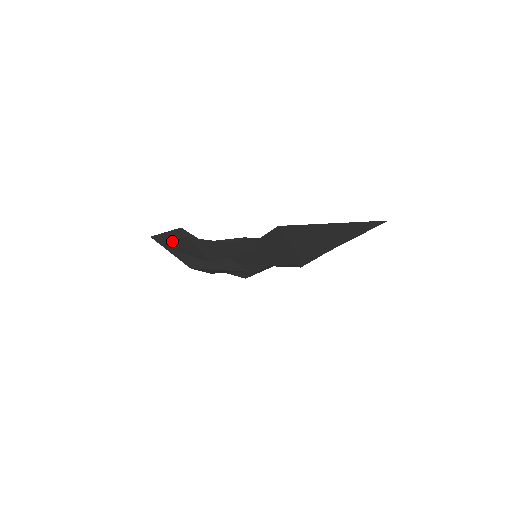
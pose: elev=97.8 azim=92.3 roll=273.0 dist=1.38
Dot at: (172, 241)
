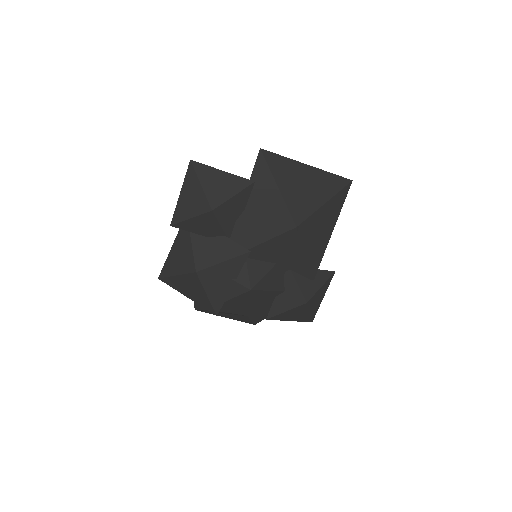
Dot at: (179, 250)
